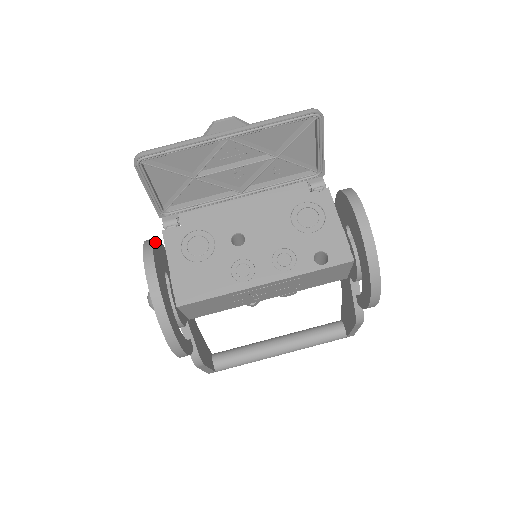
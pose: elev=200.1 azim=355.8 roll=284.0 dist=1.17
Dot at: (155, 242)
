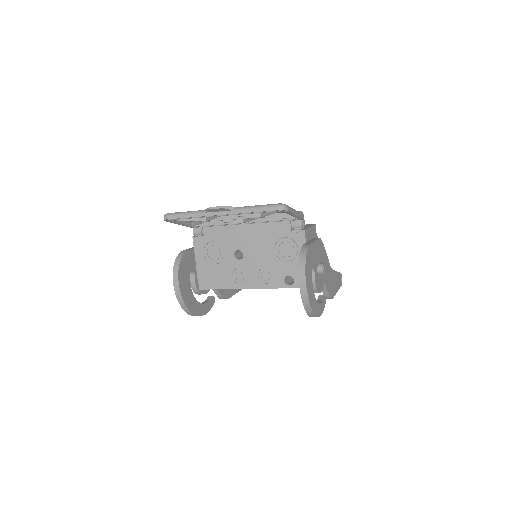
Dot at: (182, 260)
